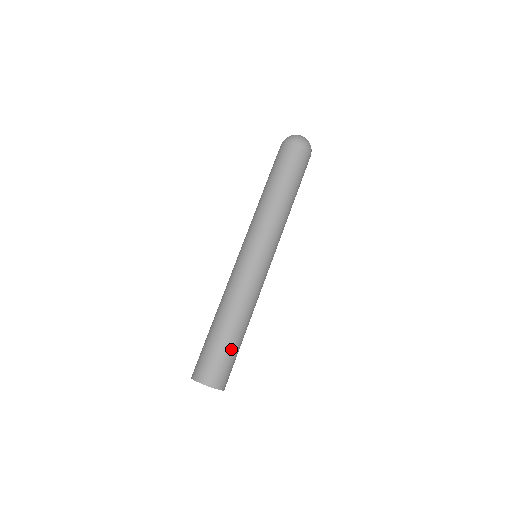
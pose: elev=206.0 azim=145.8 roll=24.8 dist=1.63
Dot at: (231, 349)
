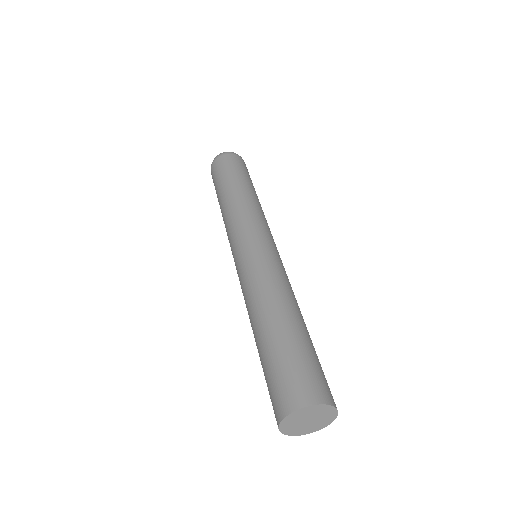
Dot at: (297, 344)
